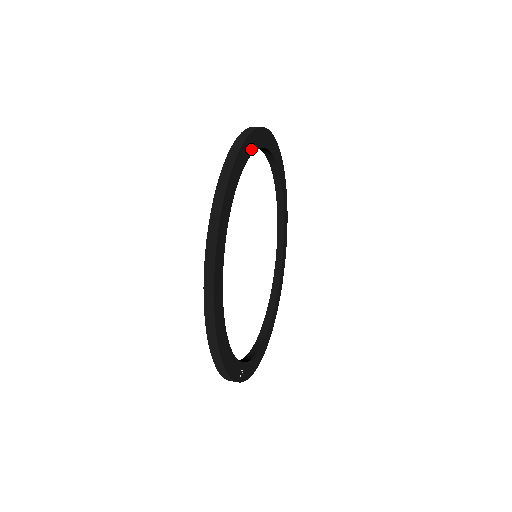
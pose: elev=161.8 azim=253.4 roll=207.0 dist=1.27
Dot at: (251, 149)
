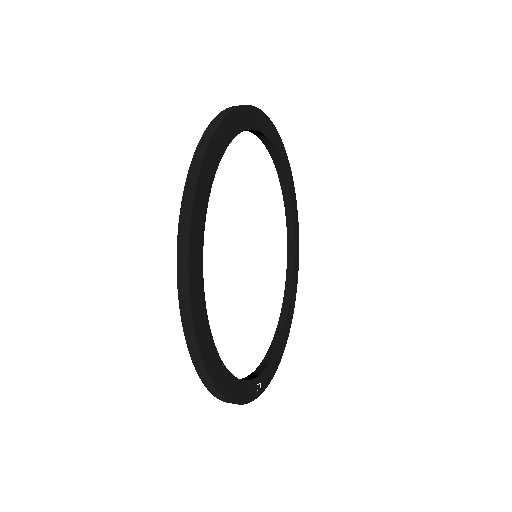
Dot at: (221, 148)
